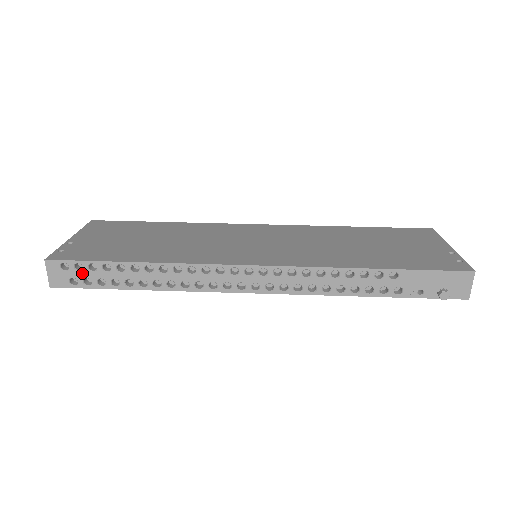
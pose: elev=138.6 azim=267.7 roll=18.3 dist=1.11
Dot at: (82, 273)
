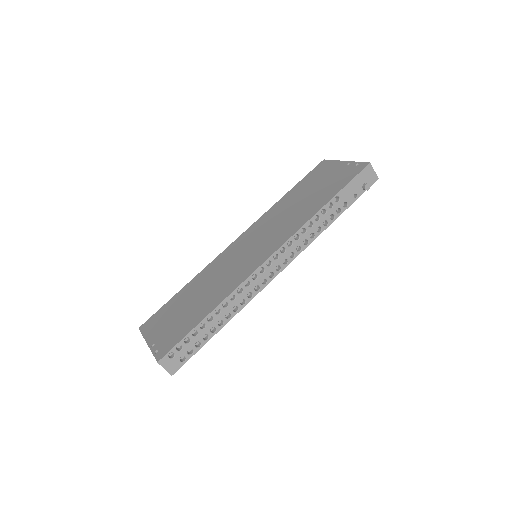
Dot at: (184, 350)
